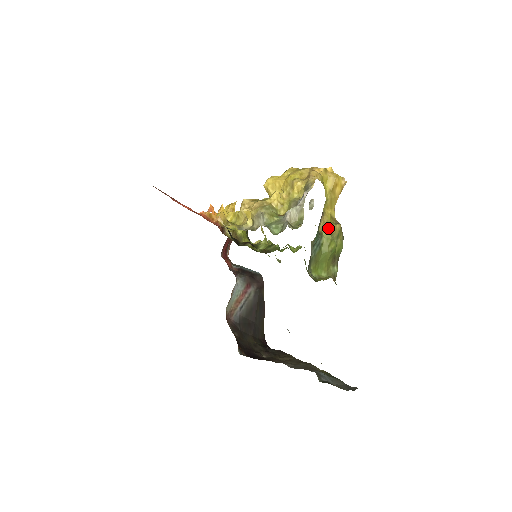
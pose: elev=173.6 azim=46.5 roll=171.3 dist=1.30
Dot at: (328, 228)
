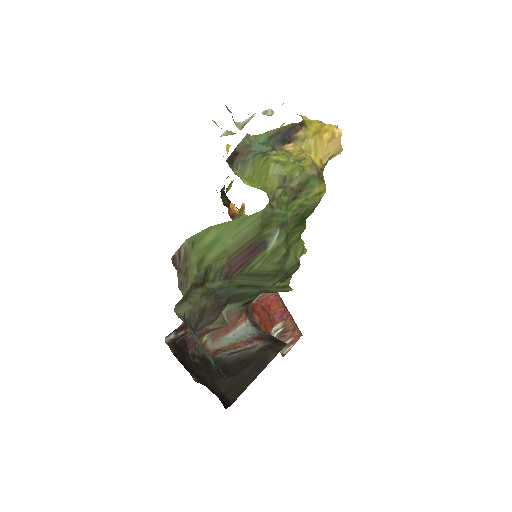
Dot at: (290, 151)
